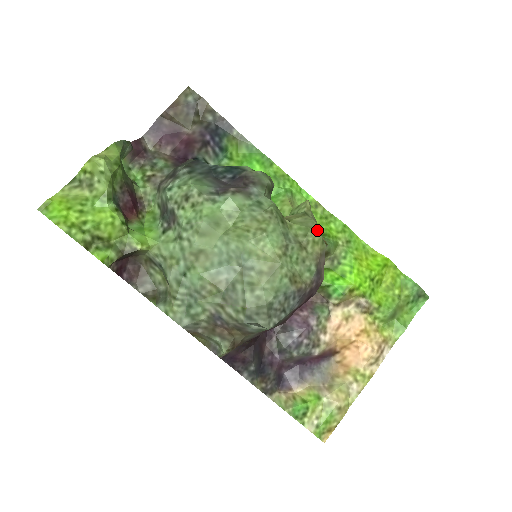
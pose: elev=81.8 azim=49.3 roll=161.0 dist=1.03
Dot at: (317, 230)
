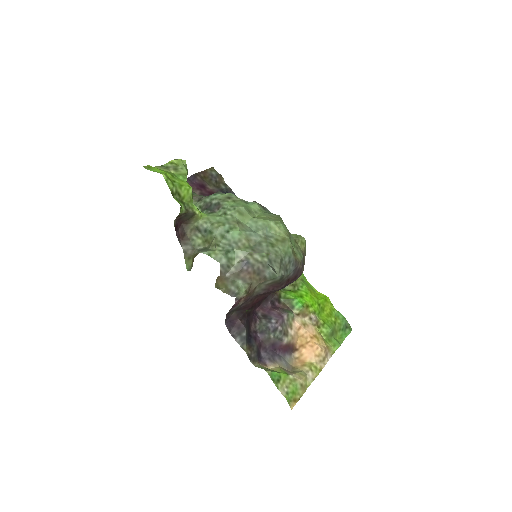
Dot at: (303, 237)
